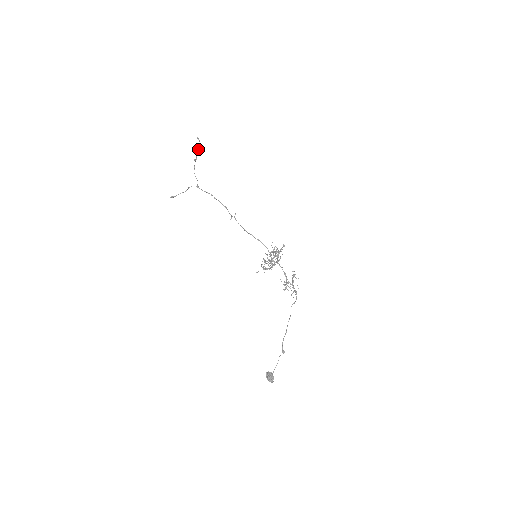
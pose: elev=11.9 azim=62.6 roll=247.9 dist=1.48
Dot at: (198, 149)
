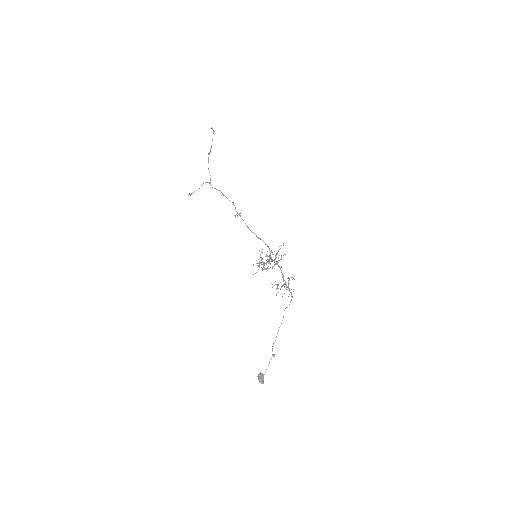
Dot at: occluded
